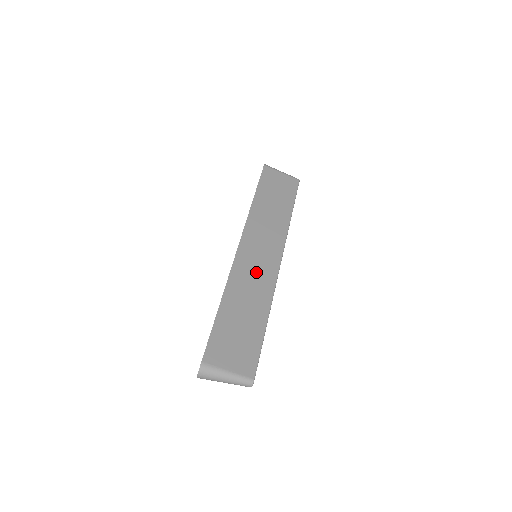
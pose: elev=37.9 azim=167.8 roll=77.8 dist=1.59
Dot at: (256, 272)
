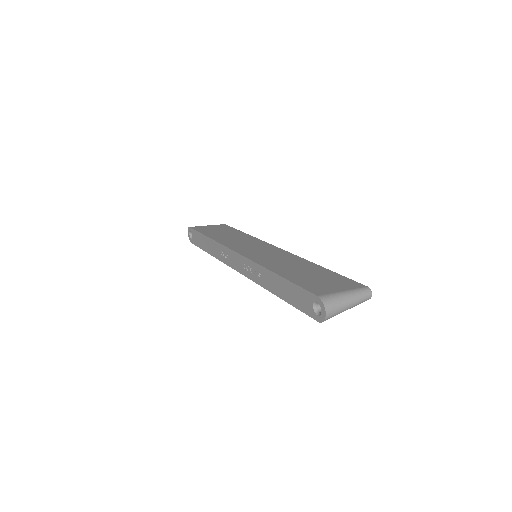
Dot at: (271, 256)
